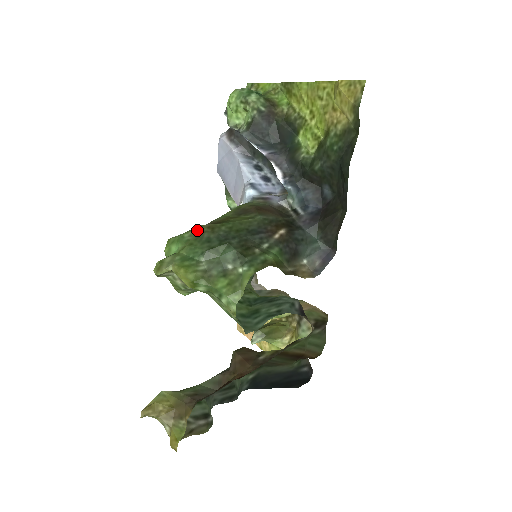
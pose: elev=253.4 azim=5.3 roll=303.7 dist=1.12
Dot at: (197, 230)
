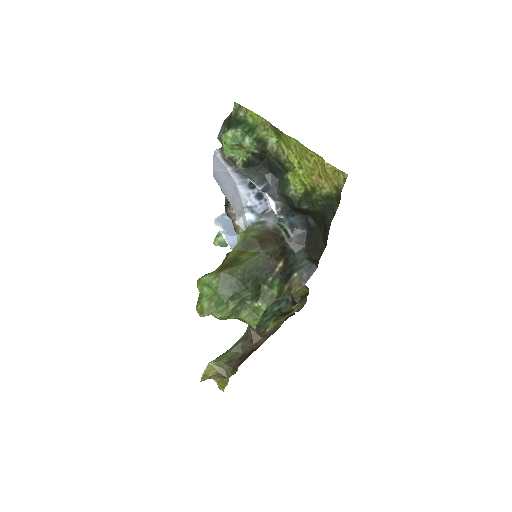
Dot at: (221, 277)
